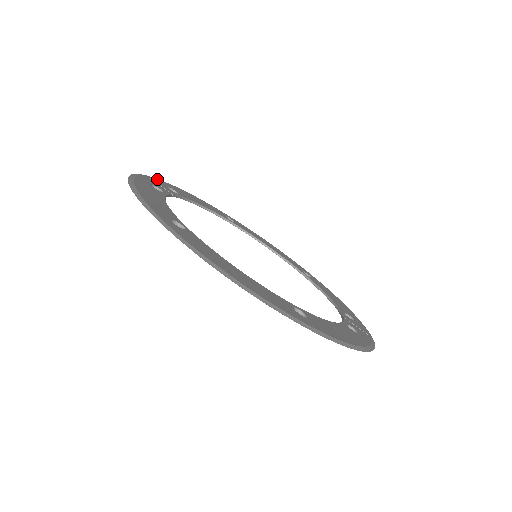
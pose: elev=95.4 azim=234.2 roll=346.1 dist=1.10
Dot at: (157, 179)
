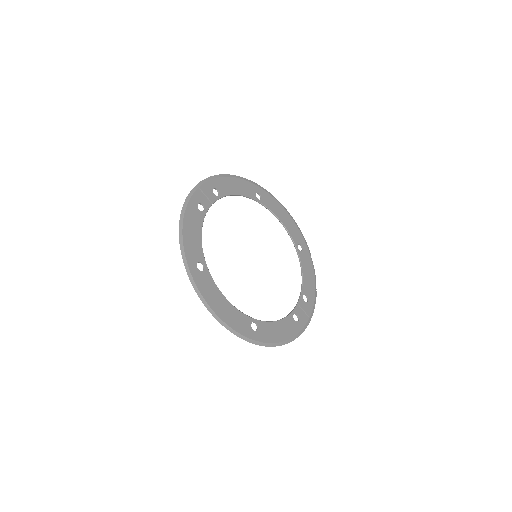
Dot at: (207, 182)
